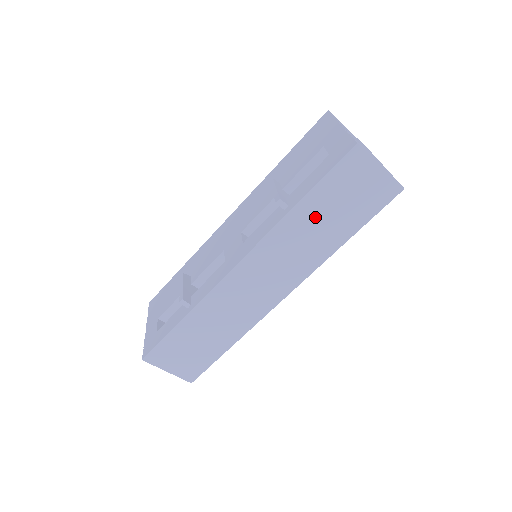
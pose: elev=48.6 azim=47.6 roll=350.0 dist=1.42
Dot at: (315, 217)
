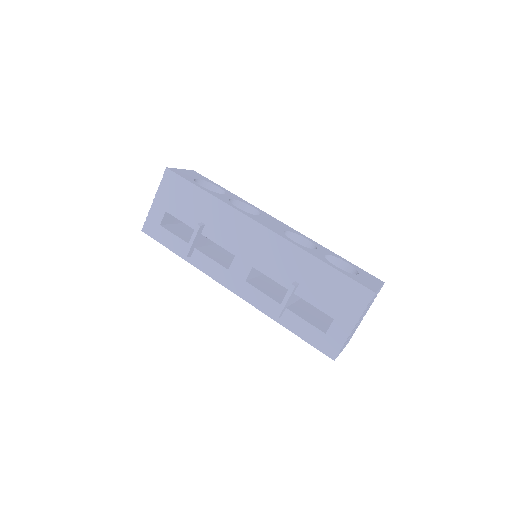
Dot at: occluded
